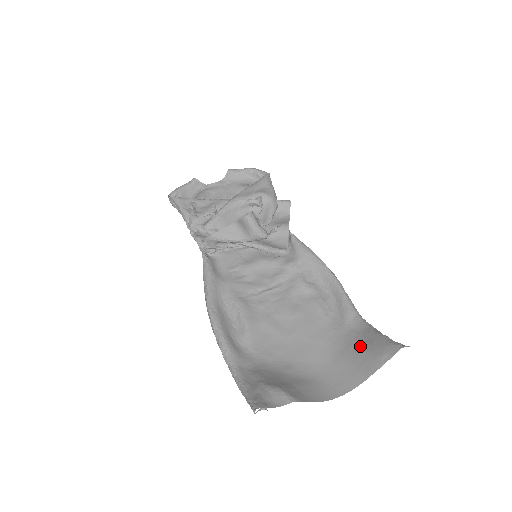
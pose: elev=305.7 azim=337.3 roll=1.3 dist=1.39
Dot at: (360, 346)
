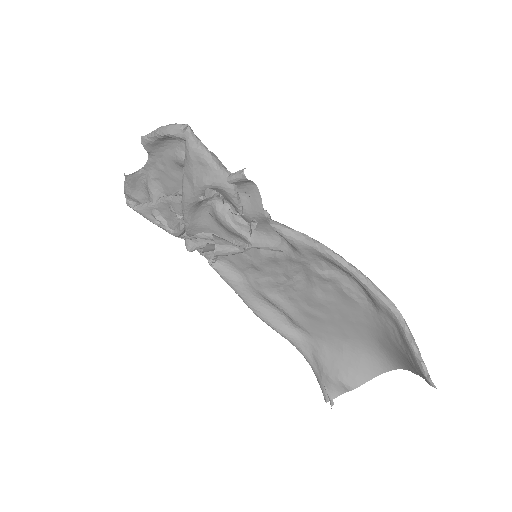
Dot at: (398, 344)
